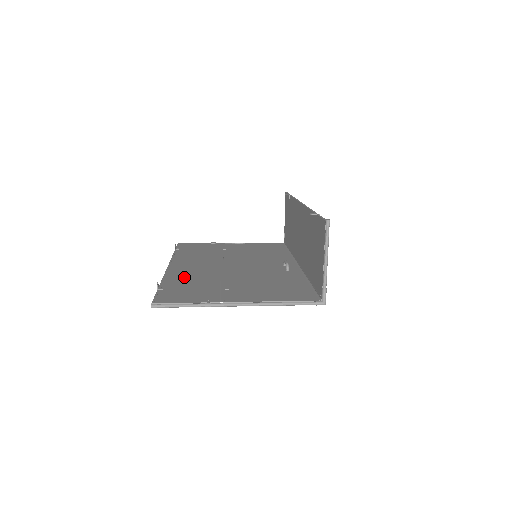
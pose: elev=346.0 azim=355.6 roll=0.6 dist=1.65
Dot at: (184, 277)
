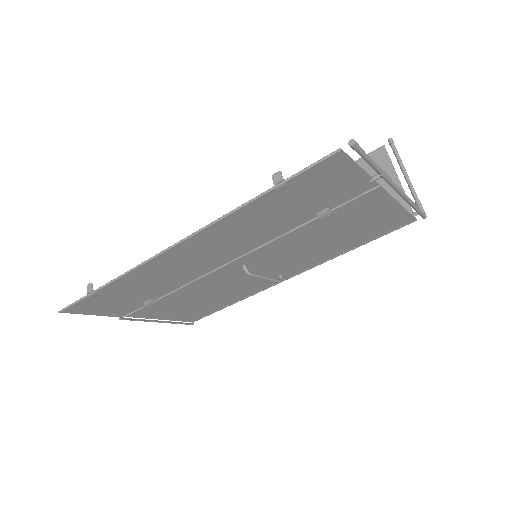
Dot at: (247, 222)
